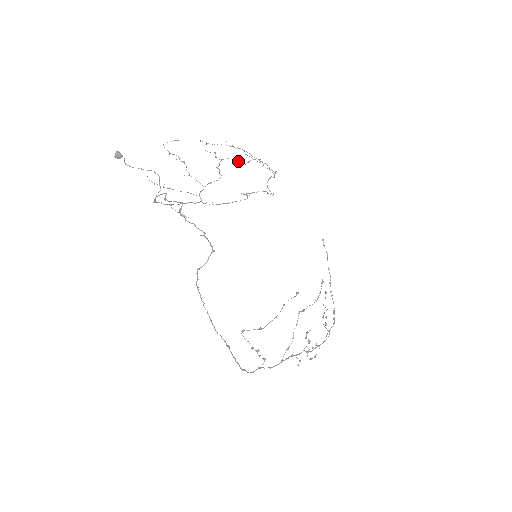
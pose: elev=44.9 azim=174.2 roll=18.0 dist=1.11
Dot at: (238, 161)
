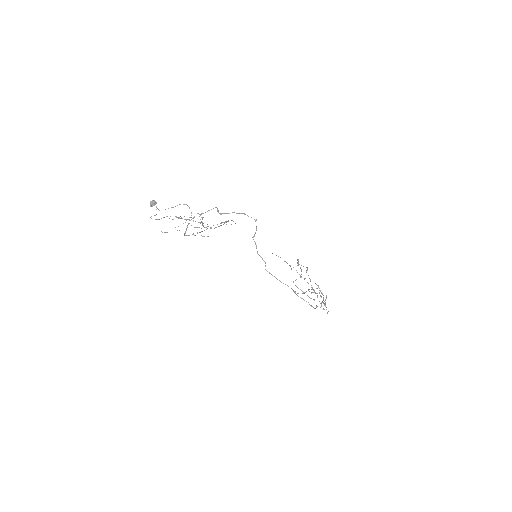
Dot at: occluded
